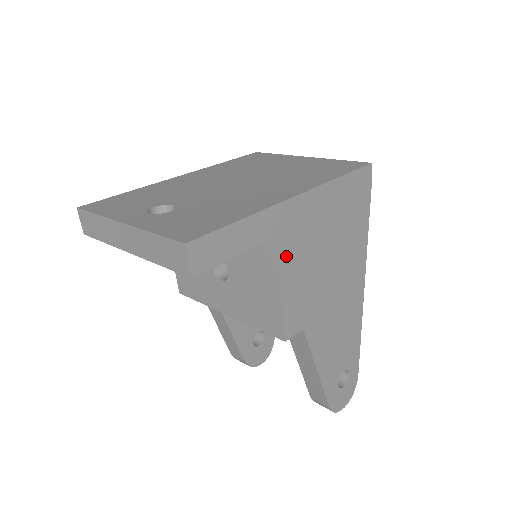
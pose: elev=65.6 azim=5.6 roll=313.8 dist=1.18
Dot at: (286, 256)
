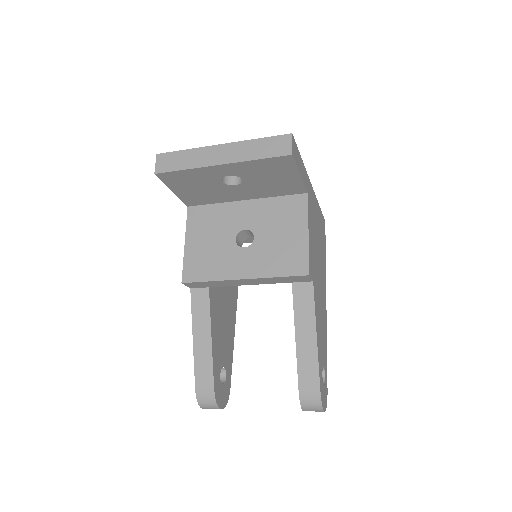
Dot at: (309, 213)
